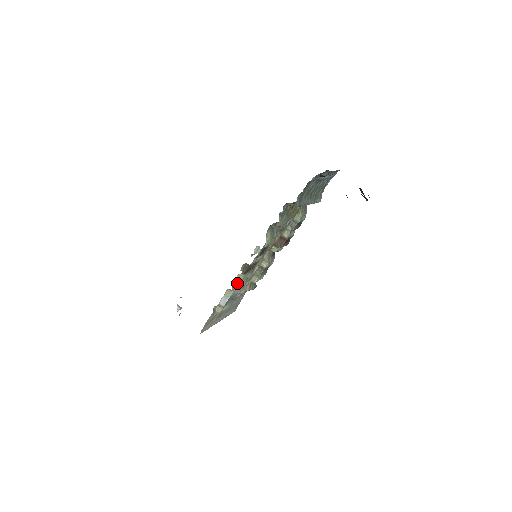
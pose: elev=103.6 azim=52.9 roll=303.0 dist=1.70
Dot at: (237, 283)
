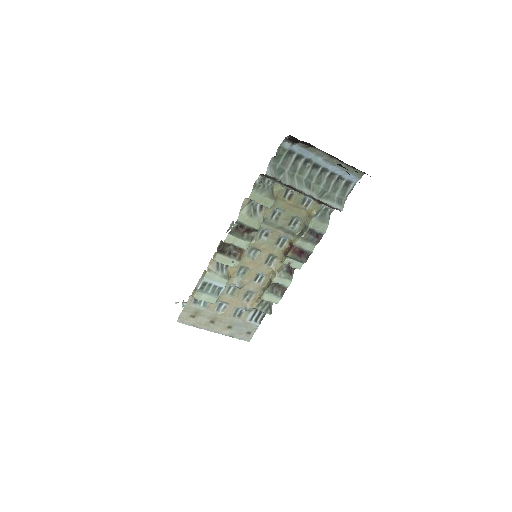
Dot at: (218, 269)
